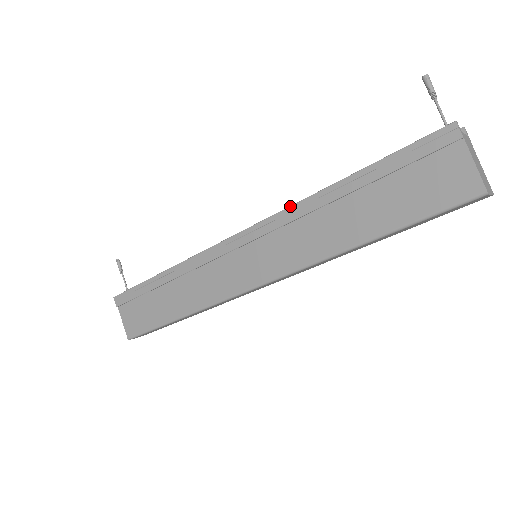
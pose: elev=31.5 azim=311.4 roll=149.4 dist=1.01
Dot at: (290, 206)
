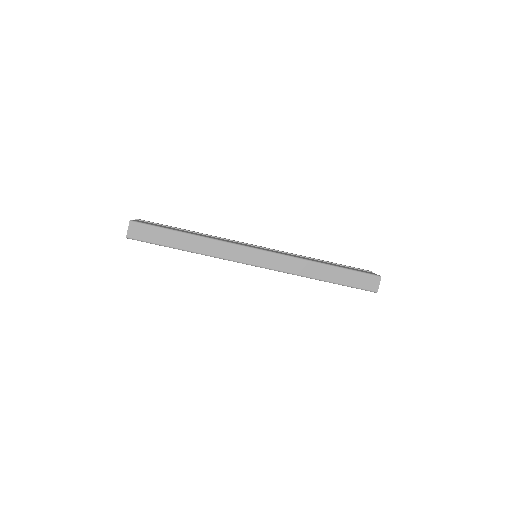
Dot at: (292, 253)
